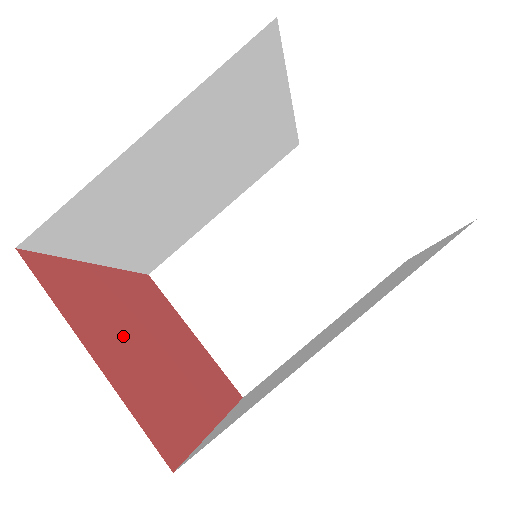
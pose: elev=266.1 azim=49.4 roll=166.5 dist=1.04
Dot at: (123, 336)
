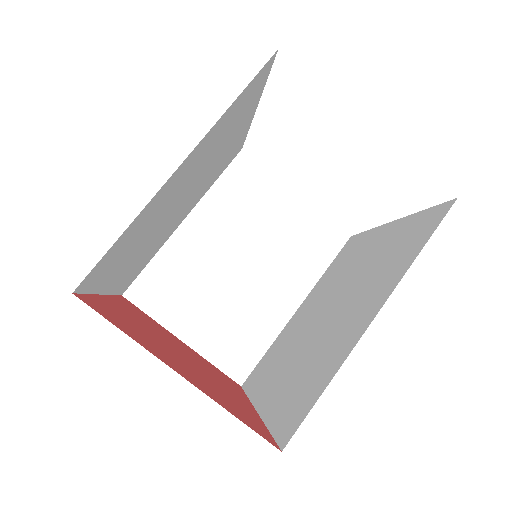
Dot at: (171, 354)
